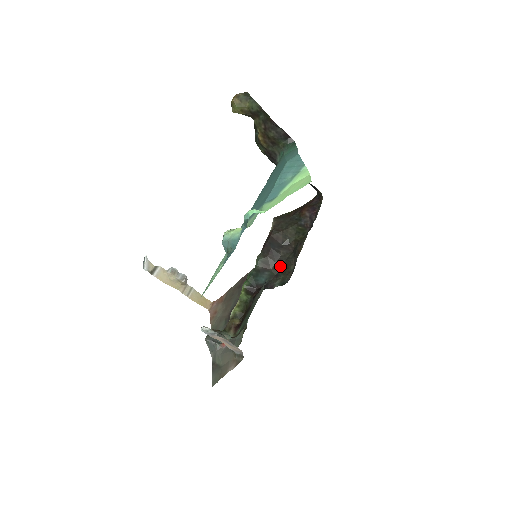
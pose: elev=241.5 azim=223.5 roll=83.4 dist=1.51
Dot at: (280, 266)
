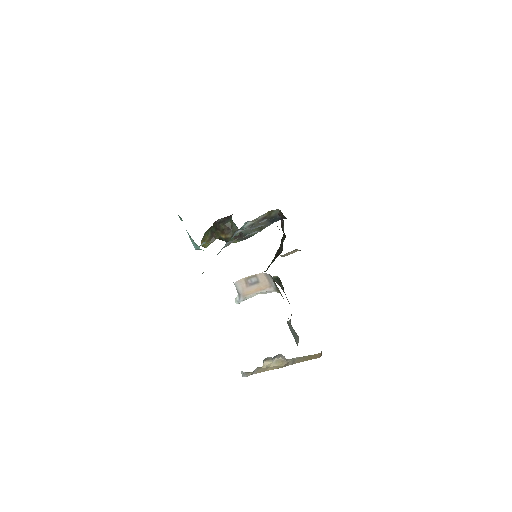
Dot at: (282, 246)
